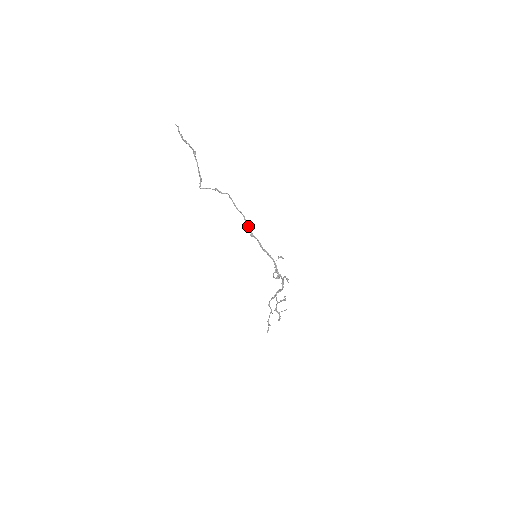
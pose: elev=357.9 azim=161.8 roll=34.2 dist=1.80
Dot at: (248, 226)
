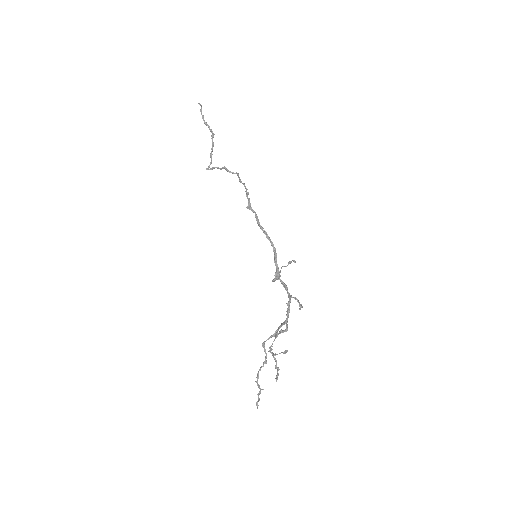
Dot at: (247, 197)
